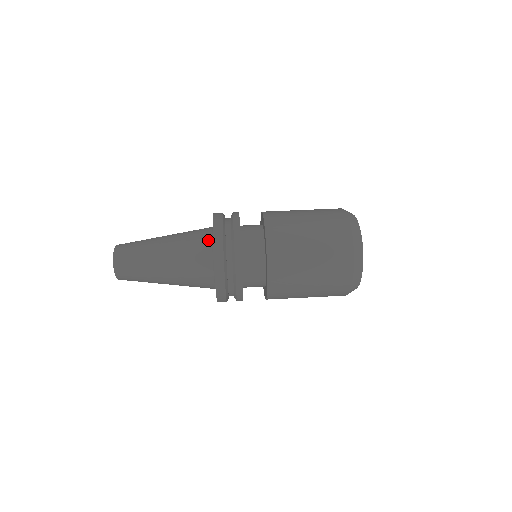
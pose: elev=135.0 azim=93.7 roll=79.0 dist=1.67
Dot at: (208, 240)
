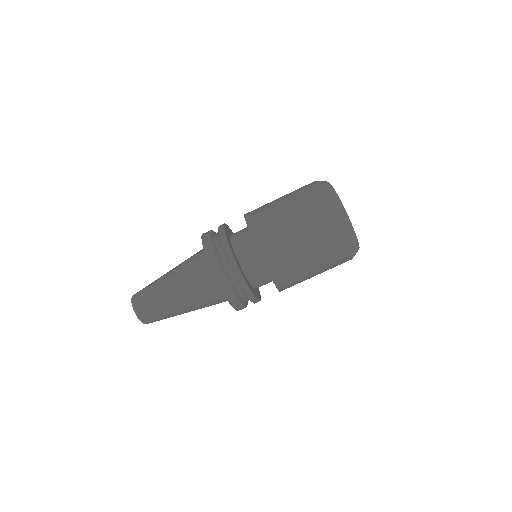
Dot at: (206, 265)
